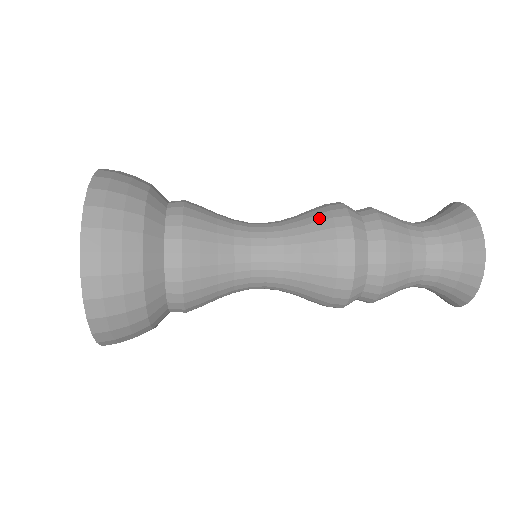
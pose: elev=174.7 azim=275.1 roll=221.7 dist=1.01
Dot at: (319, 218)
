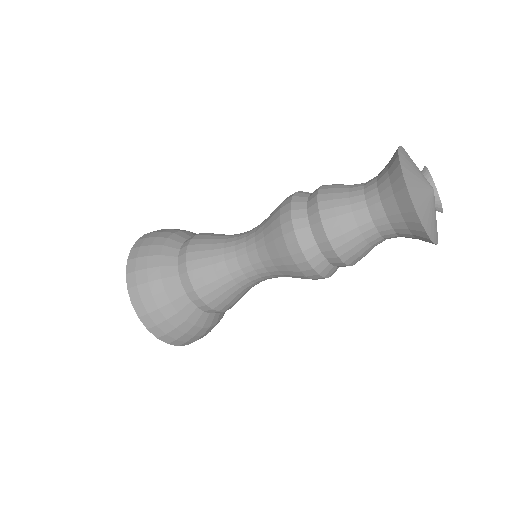
Dot at: (276, 208)
